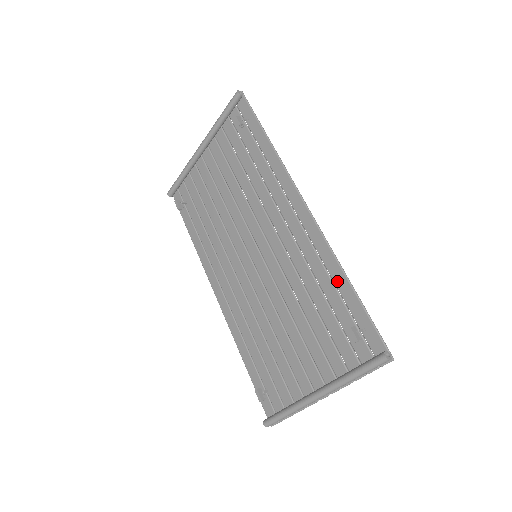
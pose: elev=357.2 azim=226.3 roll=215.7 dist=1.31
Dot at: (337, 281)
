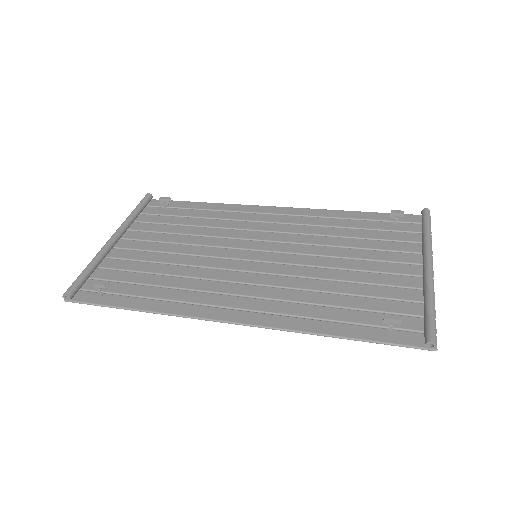
Dot at: (347, 216)
